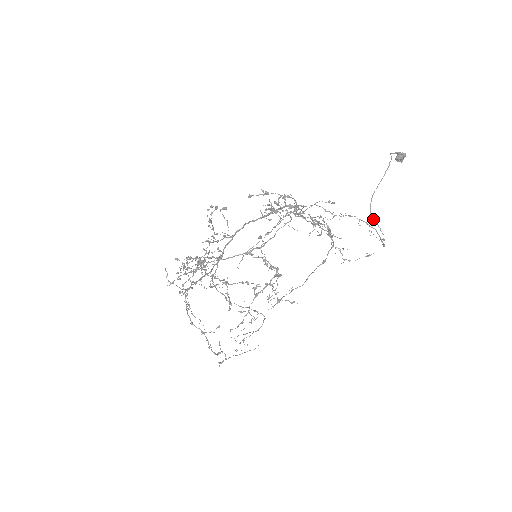
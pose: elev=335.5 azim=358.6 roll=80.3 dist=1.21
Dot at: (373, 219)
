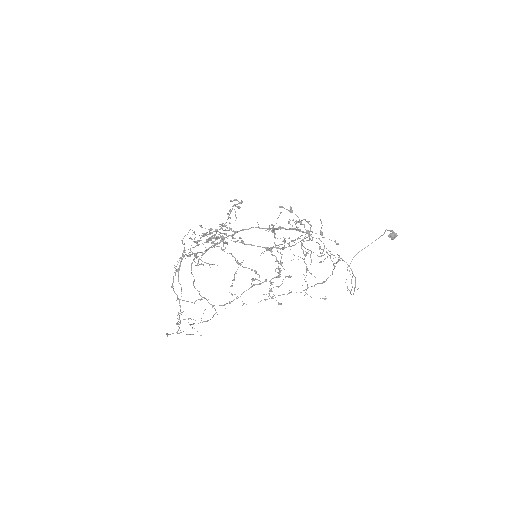
Dot at: (349, 271)
